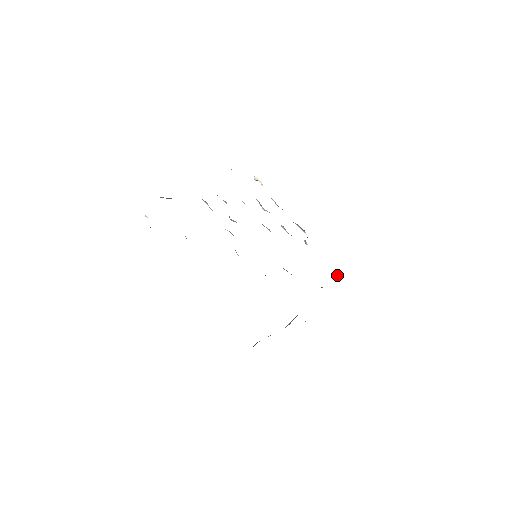
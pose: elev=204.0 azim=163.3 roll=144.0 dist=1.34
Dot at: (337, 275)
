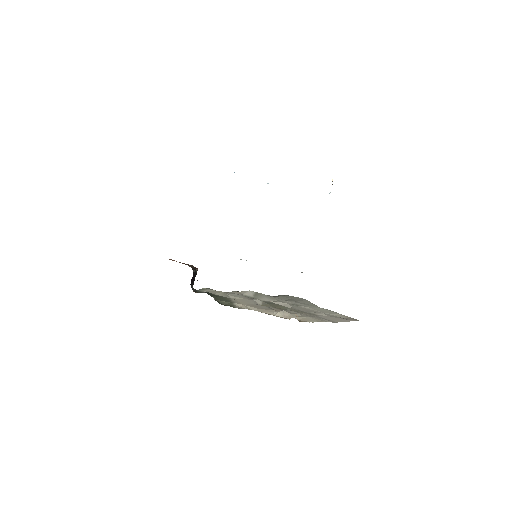
Dot at: occluded
